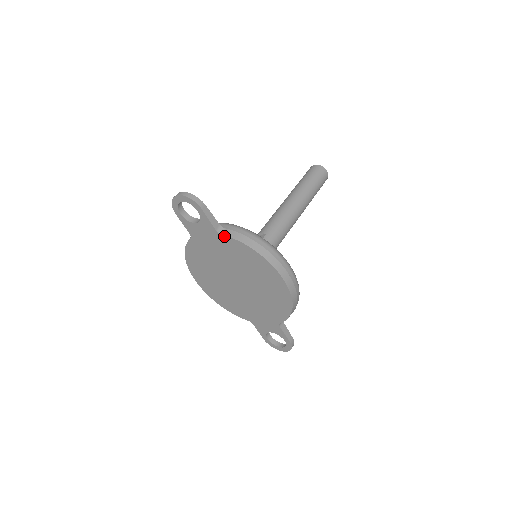
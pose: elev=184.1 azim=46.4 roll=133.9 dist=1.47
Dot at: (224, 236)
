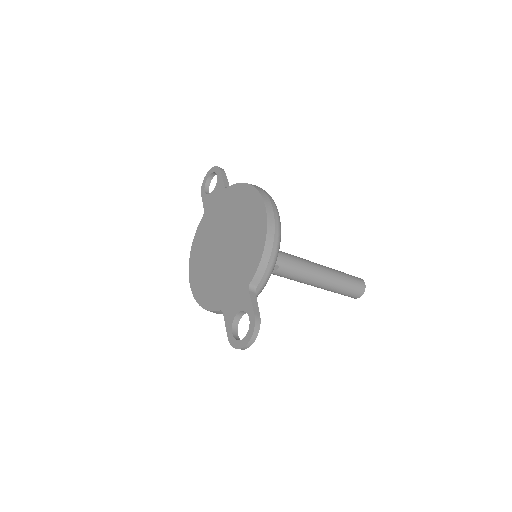
Dot at: (229, 188)
